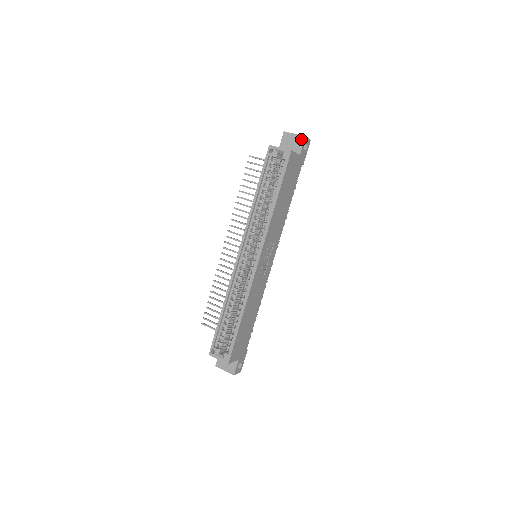
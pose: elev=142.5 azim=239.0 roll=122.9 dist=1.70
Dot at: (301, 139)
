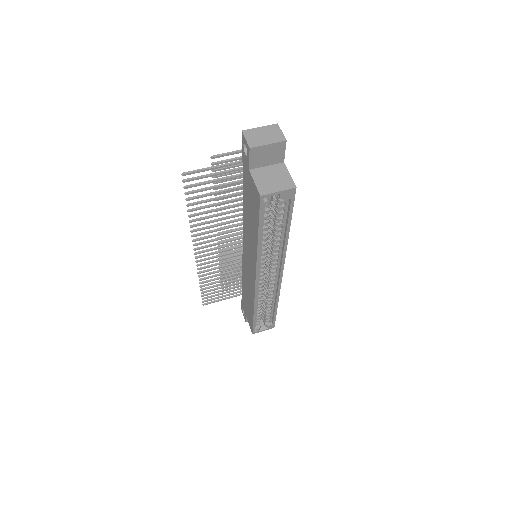
Dot at: (281, 146)
